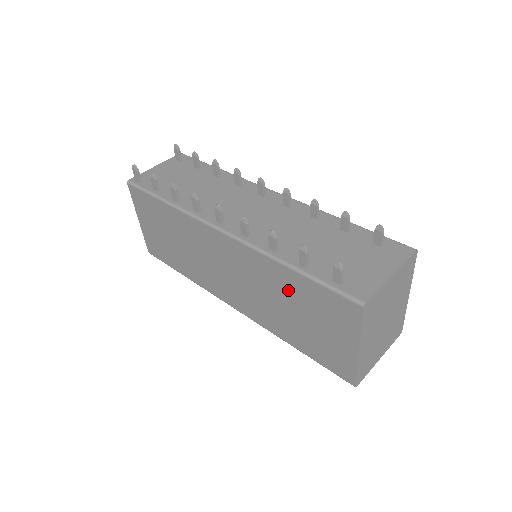
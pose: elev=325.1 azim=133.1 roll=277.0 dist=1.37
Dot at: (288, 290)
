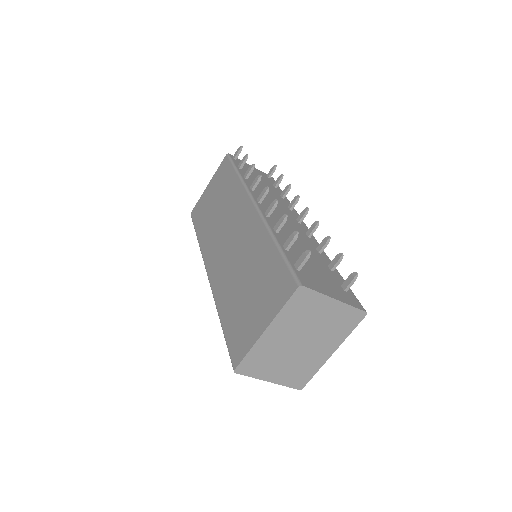
Dot at: (259, 262)
